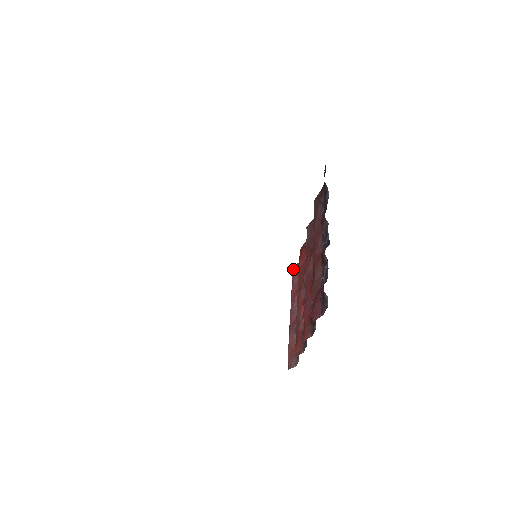
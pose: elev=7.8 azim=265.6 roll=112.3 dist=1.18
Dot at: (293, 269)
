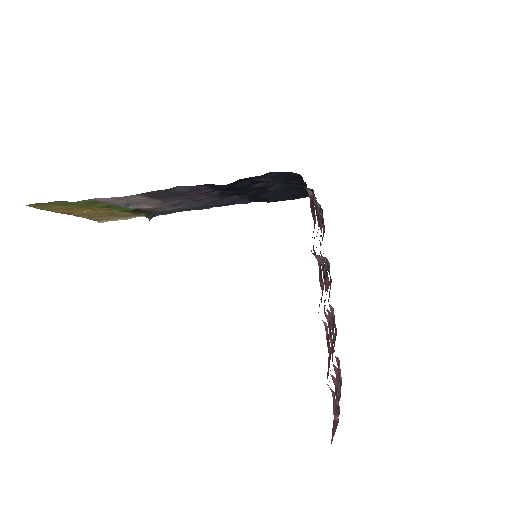
Dot at: occluded
